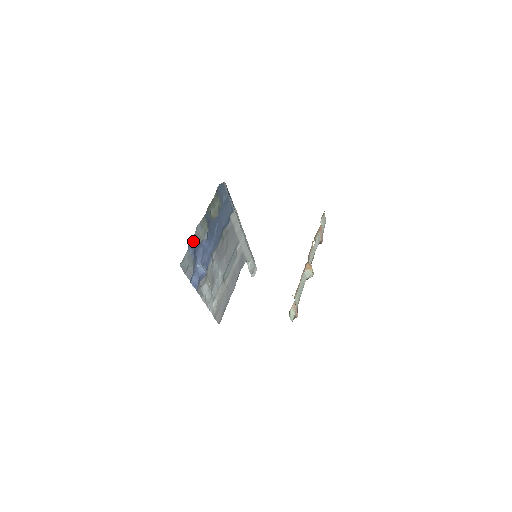
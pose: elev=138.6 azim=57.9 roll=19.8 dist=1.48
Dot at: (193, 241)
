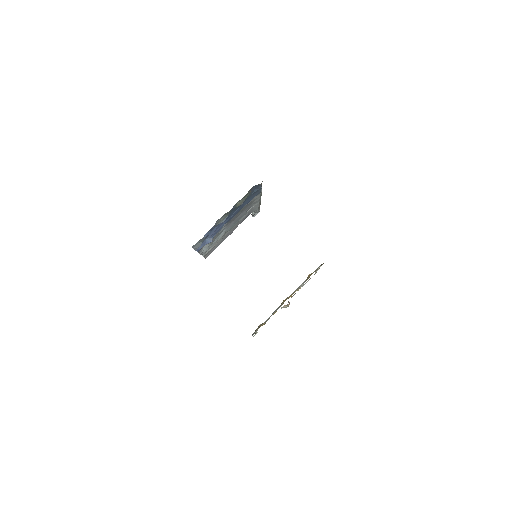
Dot at: (211, 229)
